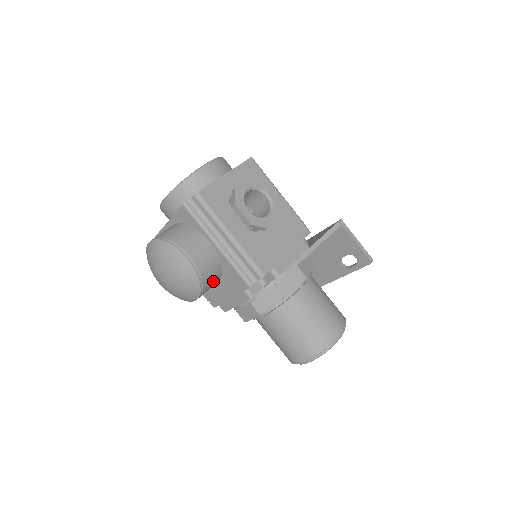
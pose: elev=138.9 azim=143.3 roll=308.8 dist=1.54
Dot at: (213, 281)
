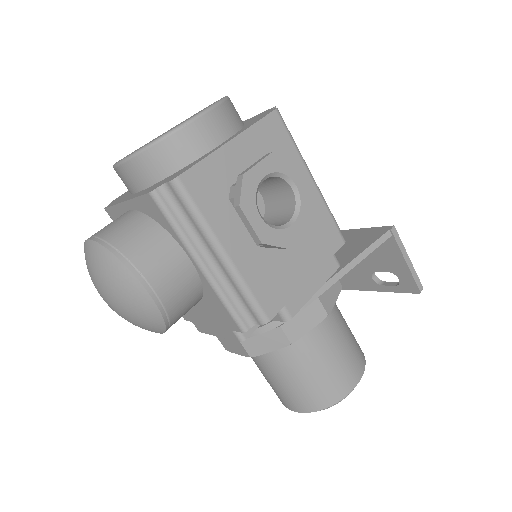
Dot at: (187, 311)
